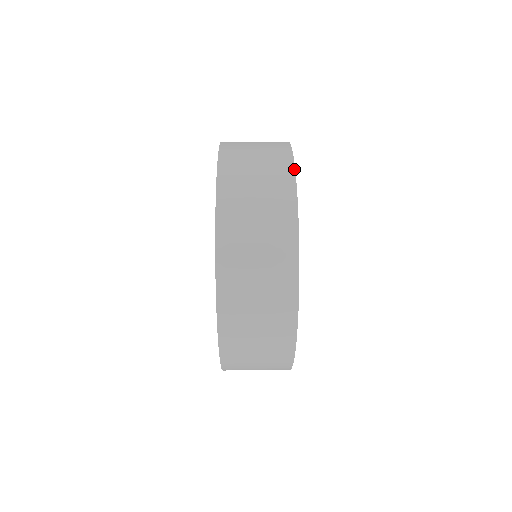
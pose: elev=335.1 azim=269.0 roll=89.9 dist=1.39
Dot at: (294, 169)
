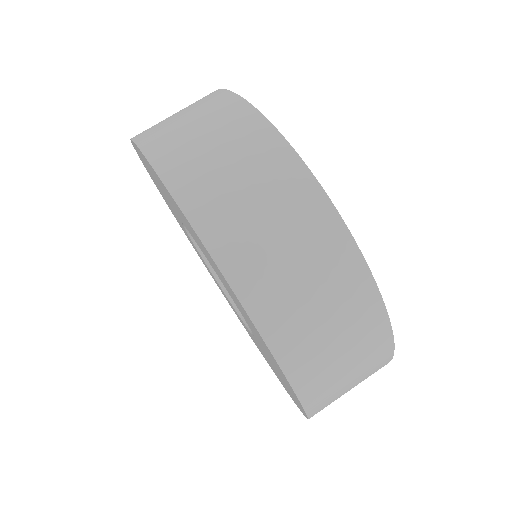
Dot at: (393, 343)
